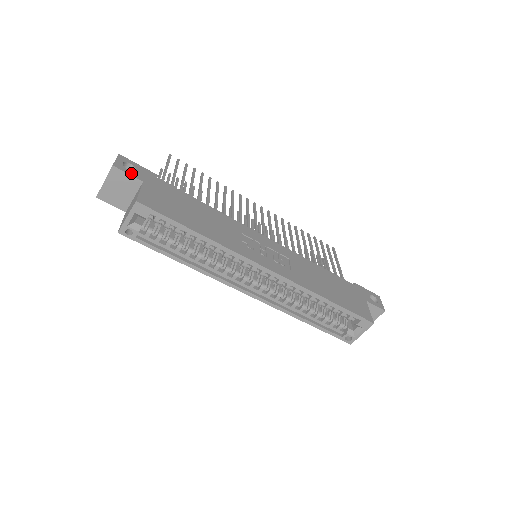
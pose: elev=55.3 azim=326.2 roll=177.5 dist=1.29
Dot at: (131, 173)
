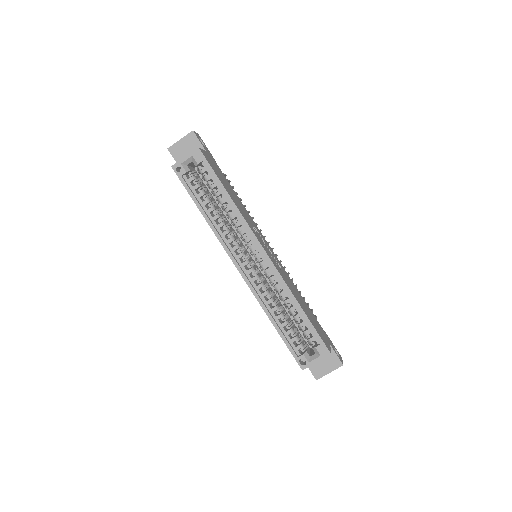
Dot at: (201, 143)
